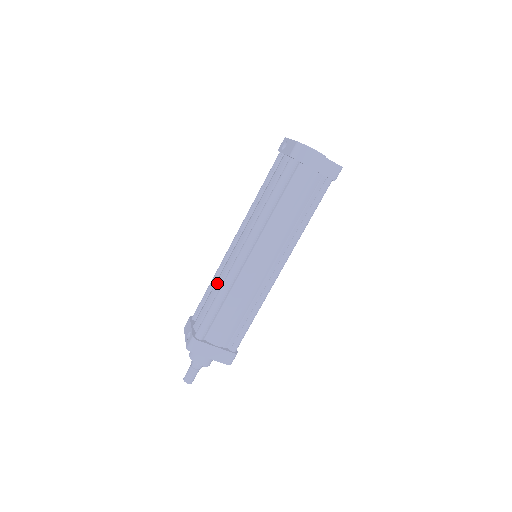
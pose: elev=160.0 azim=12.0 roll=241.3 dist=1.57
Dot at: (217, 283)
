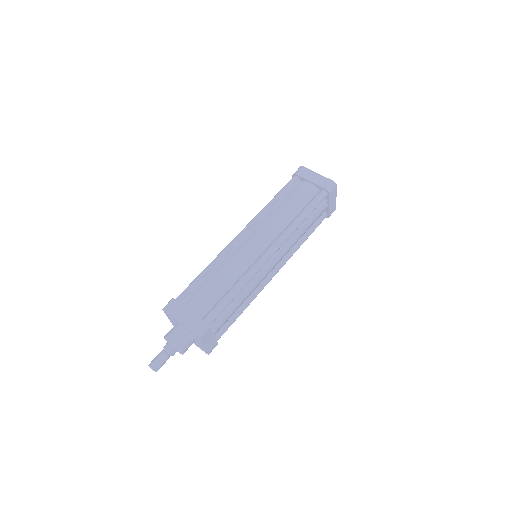
Dot at: occluded
